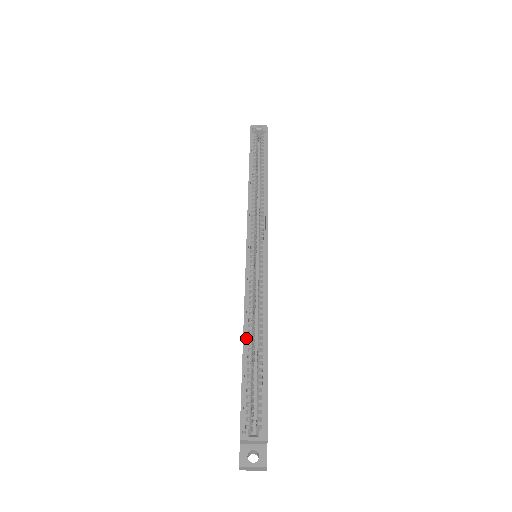
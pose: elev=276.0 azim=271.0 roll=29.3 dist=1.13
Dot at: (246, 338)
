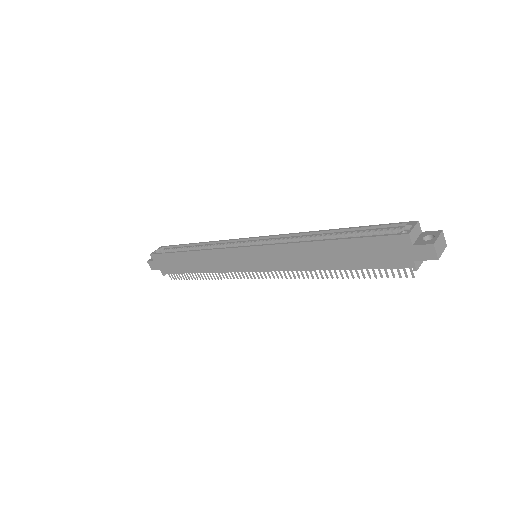
Dot at: (322, 242)
